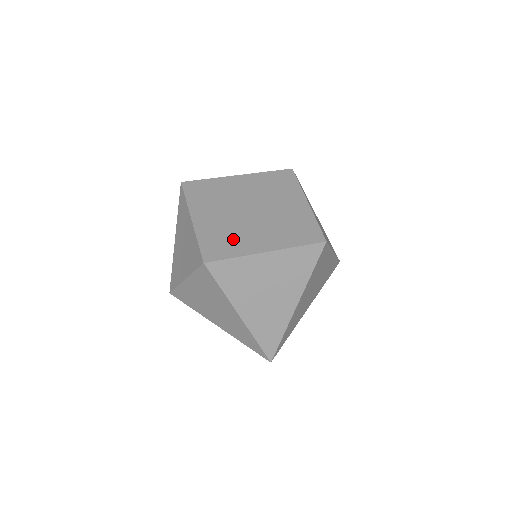
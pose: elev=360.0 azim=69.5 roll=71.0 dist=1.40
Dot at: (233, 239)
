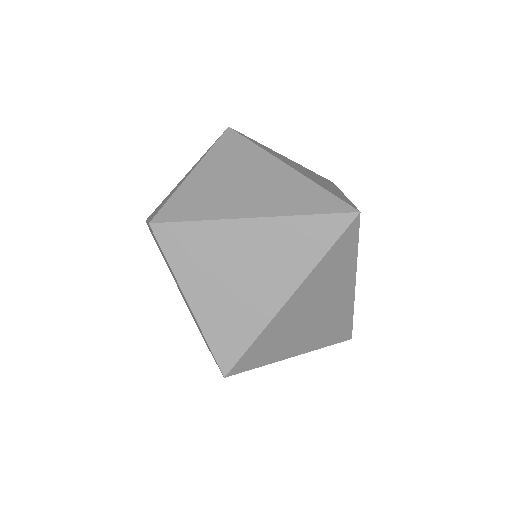
Dot at: occluded
